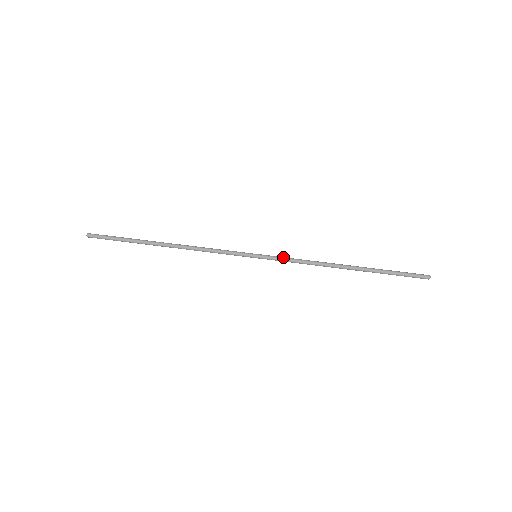
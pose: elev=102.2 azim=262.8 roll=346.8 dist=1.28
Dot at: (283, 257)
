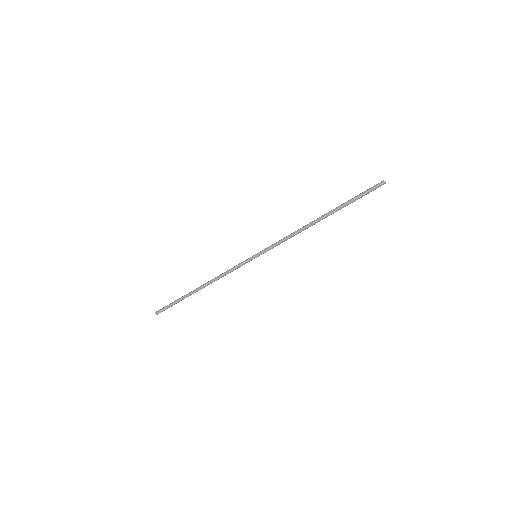
Dot at: (273, 244)
